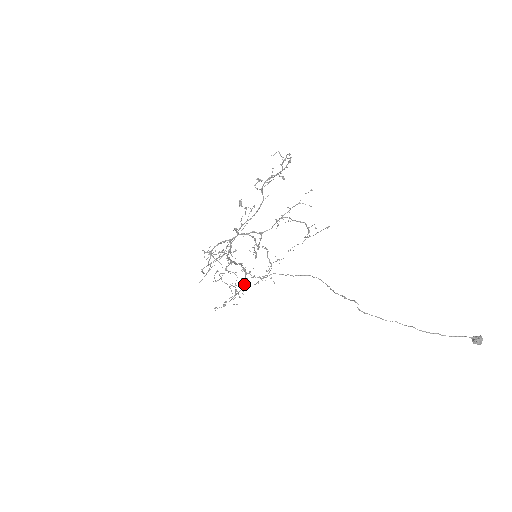
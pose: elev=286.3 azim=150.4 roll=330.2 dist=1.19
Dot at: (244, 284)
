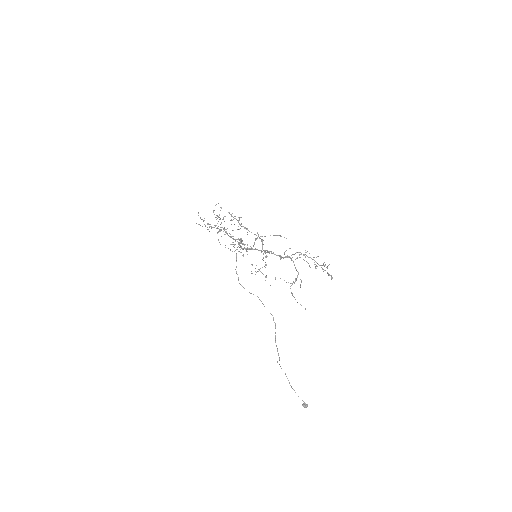
Dot at: (230, 237)
